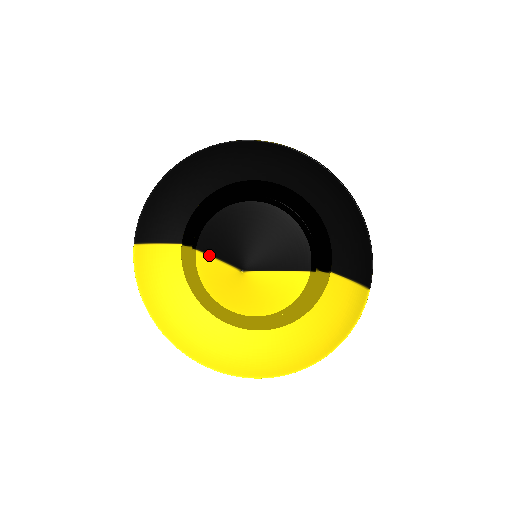
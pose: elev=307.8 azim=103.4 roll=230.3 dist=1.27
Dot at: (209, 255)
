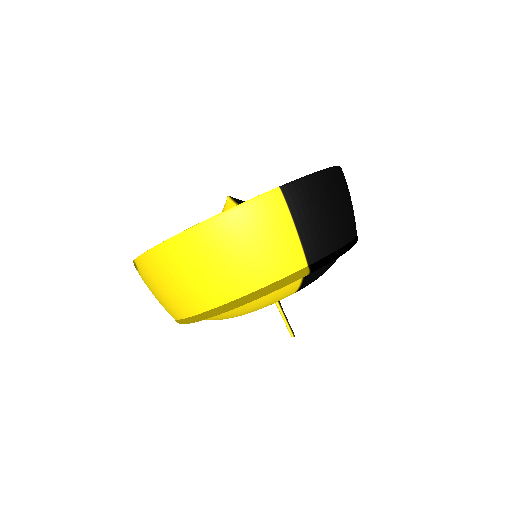
Dot at: occluded
